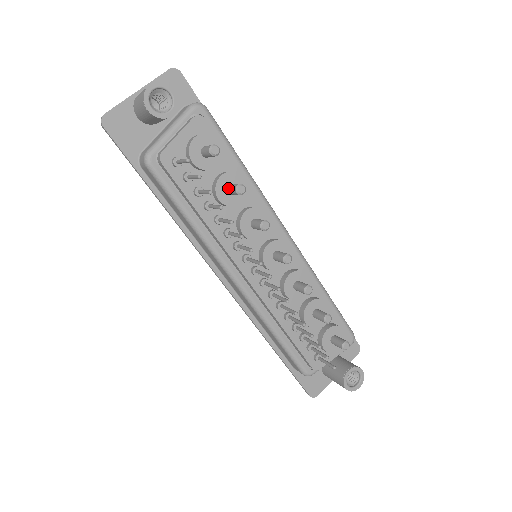
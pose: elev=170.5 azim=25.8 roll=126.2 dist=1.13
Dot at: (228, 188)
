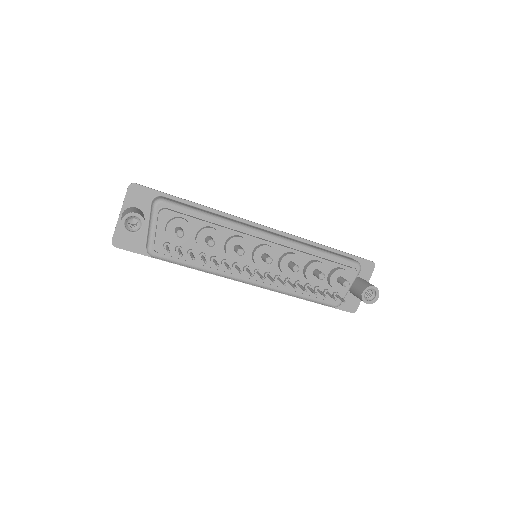
Dot at: (205, 242)
